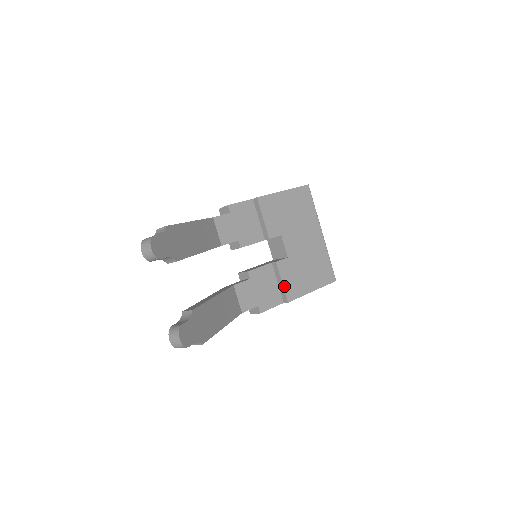
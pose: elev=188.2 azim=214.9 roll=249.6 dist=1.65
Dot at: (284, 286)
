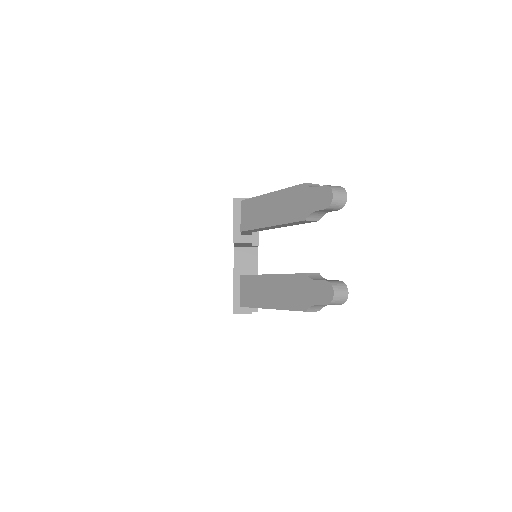
Dot at: occluded
